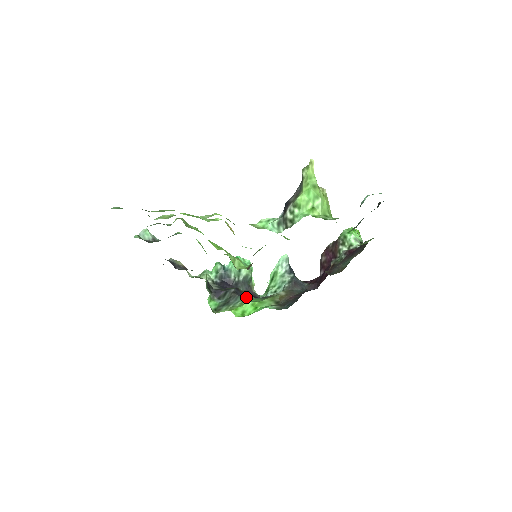
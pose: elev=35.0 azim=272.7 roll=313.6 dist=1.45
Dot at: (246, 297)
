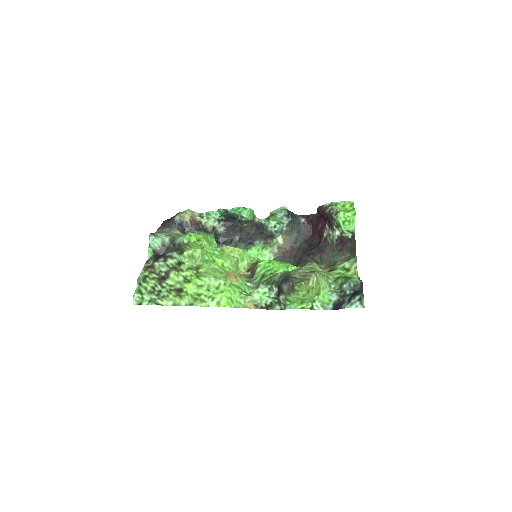
Dot at: (249, 246)
